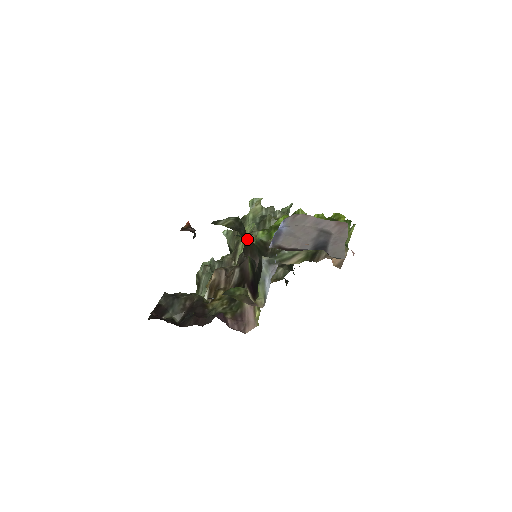
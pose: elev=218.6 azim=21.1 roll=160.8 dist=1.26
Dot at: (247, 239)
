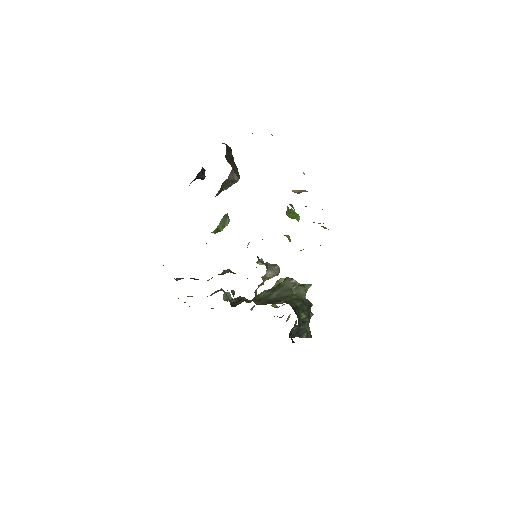
Dot at: (232, 159)
